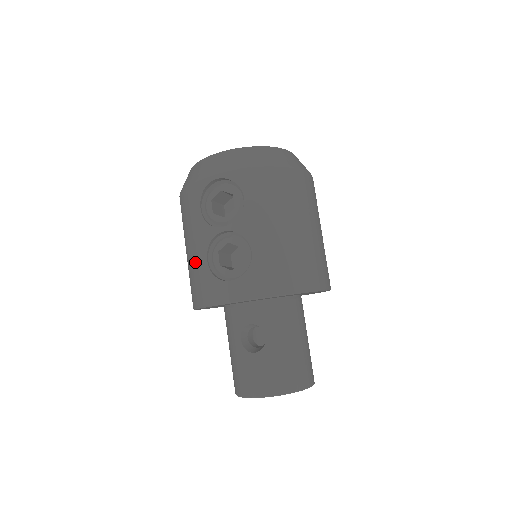
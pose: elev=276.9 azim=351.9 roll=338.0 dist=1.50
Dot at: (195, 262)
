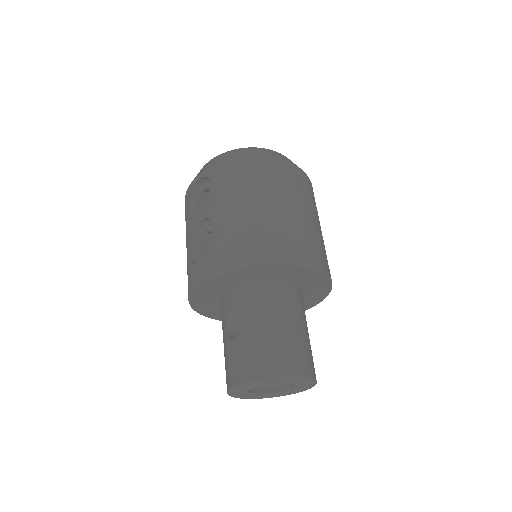
Dot at: occluded
